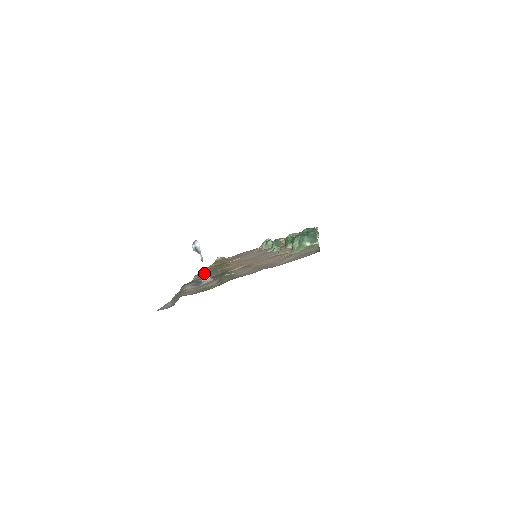
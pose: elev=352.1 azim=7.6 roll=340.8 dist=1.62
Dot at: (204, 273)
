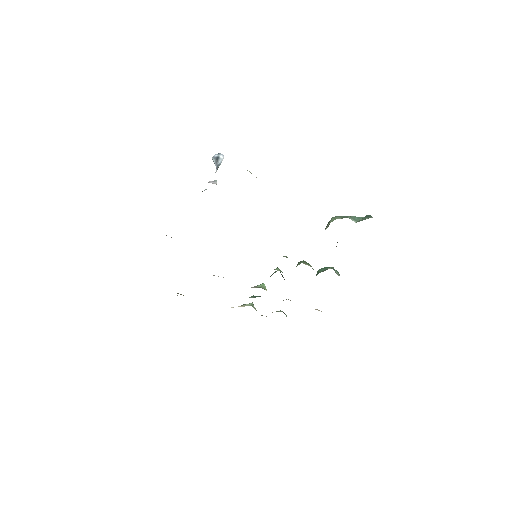
Dot at: occluded
